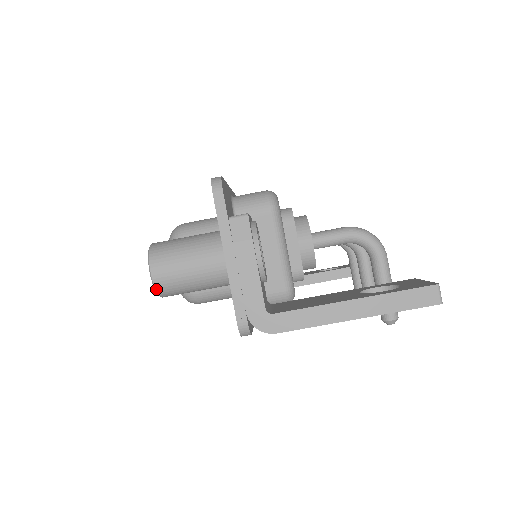
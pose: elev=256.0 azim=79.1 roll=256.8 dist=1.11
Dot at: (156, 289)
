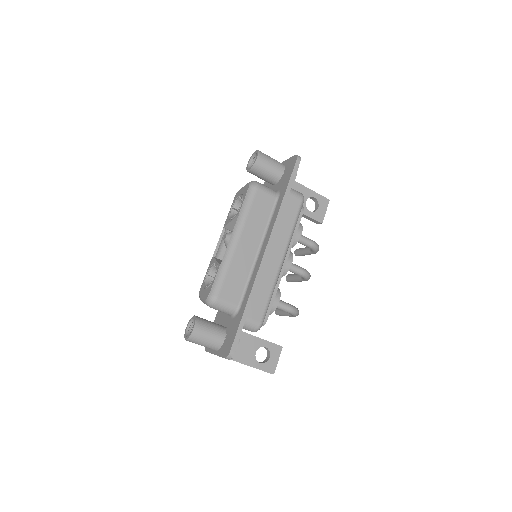
Dot at: occluded
